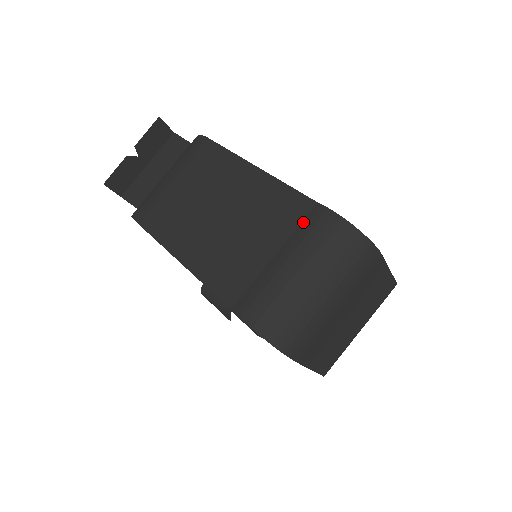
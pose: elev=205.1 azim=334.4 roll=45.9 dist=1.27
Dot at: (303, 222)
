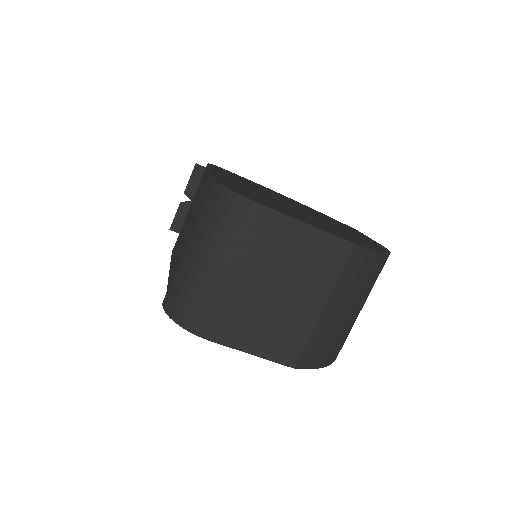
Dot at: occluded
